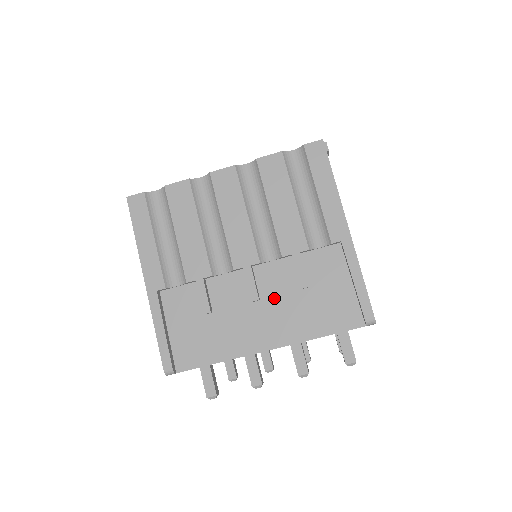
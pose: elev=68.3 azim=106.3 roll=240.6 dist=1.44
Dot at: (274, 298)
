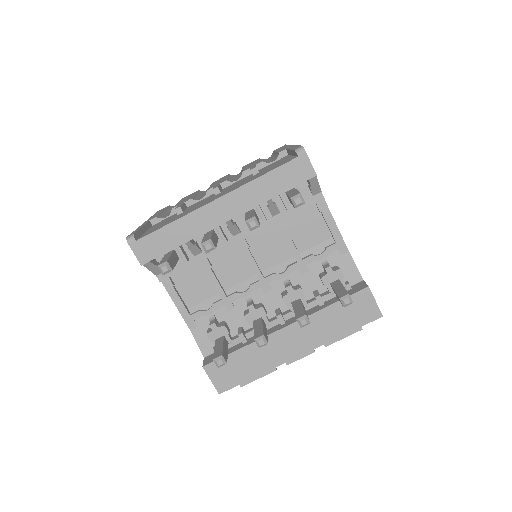
Dot at: (231, 187)
